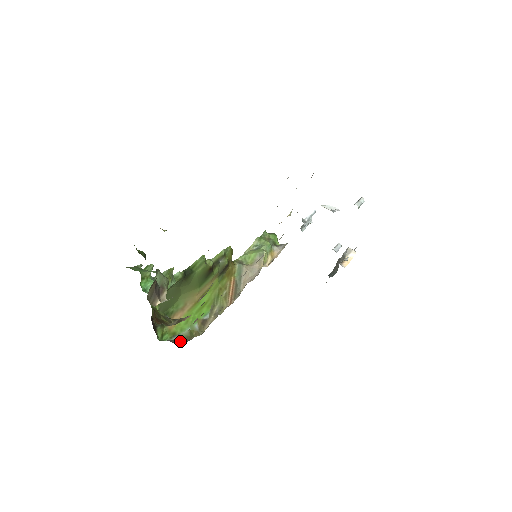
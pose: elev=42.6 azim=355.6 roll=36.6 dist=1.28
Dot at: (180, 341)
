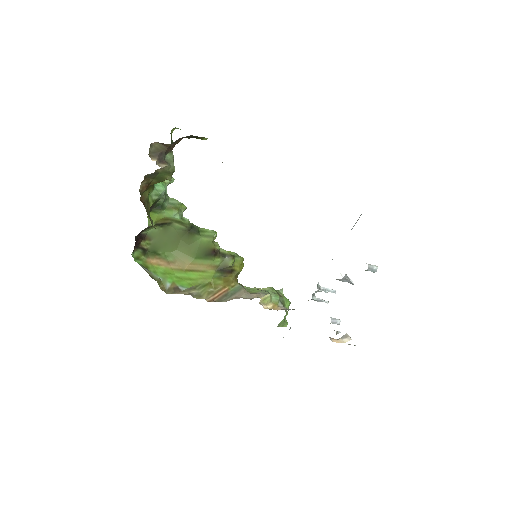
Dot at: (146, 270)
